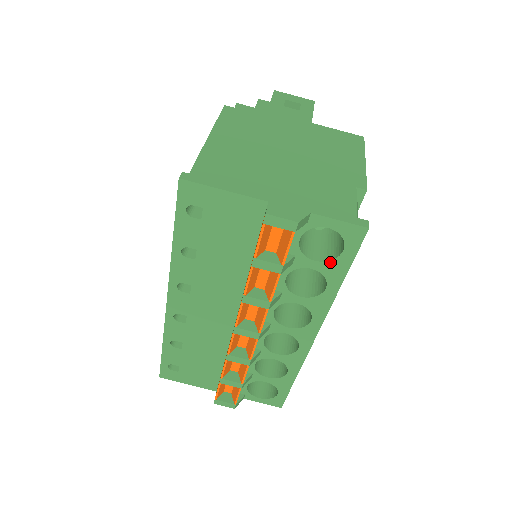
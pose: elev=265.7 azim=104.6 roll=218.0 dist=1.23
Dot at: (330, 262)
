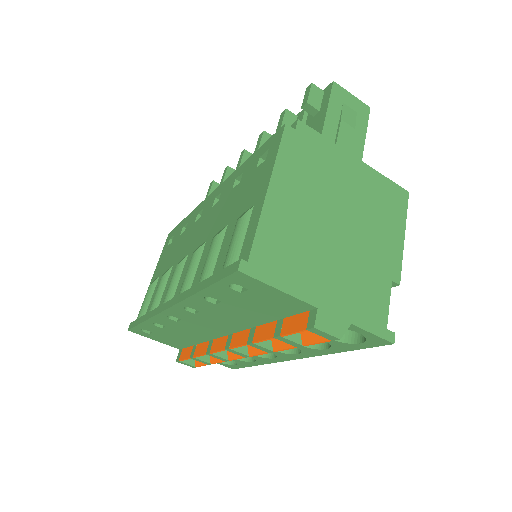
Dot at: (343, 343)
